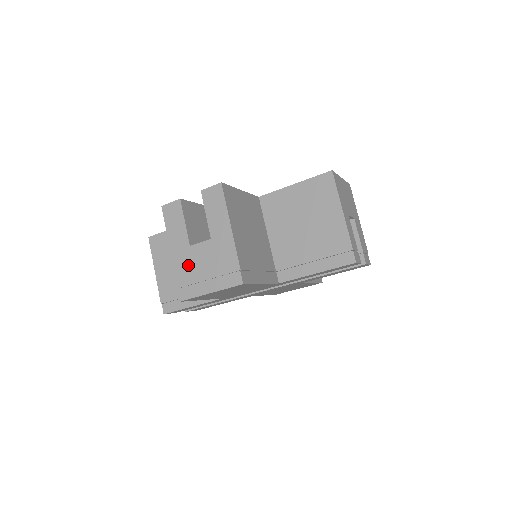
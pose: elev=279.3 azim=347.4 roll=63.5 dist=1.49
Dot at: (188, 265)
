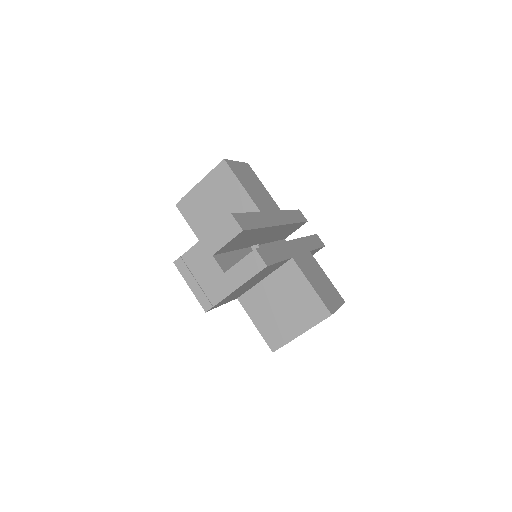
Dot at: (199, 259)
